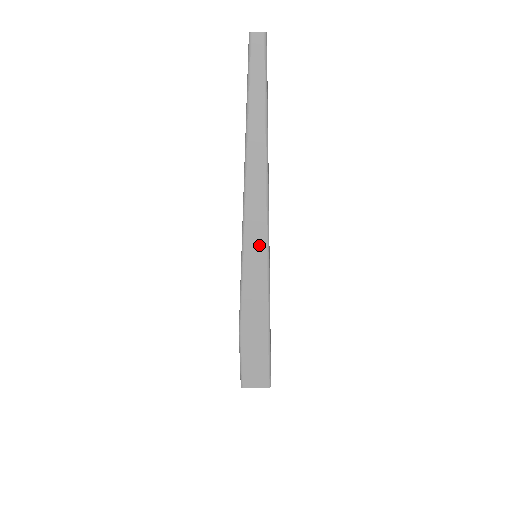
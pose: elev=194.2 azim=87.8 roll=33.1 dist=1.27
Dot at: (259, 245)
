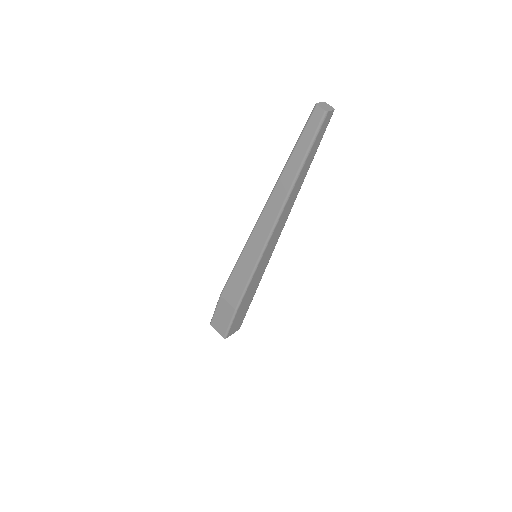
Dot at: (270, 253)
